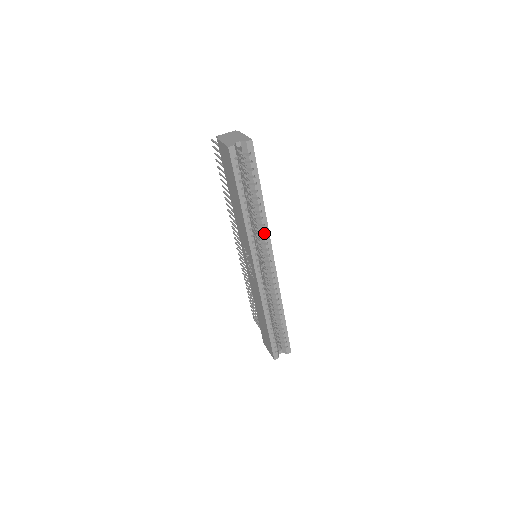
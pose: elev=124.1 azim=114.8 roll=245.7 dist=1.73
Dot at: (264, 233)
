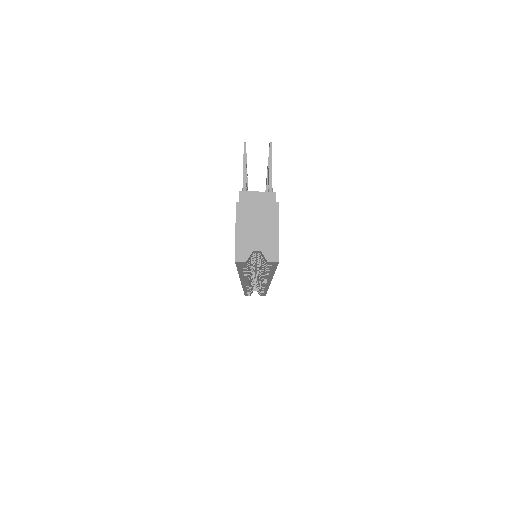
Dot at: (264, 280)
